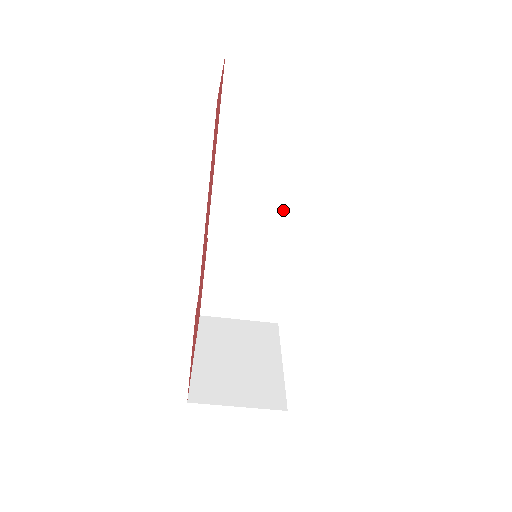
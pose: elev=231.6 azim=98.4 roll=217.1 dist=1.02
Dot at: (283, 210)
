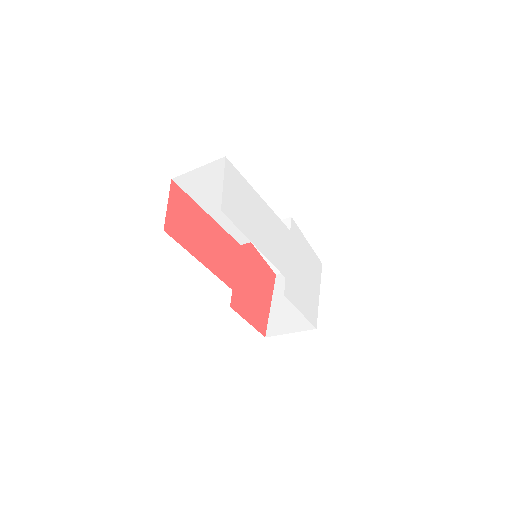
Dot at: occluded
